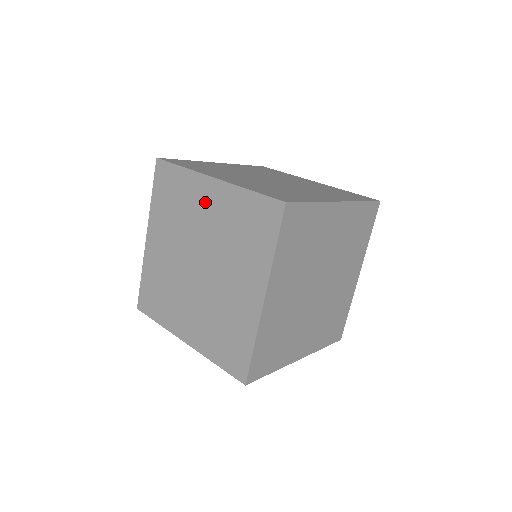
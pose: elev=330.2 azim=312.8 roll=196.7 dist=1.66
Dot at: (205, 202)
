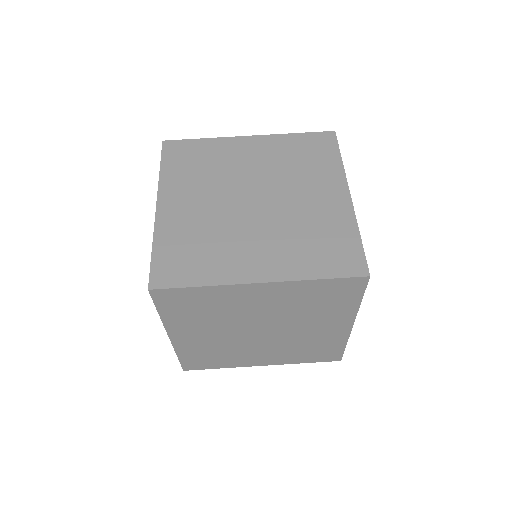
Dot at: (254, 299)
